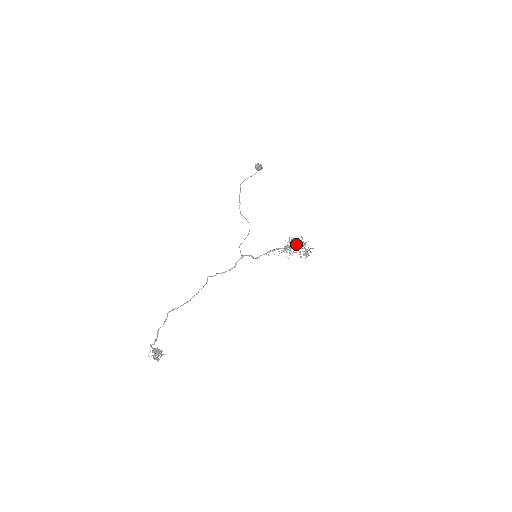
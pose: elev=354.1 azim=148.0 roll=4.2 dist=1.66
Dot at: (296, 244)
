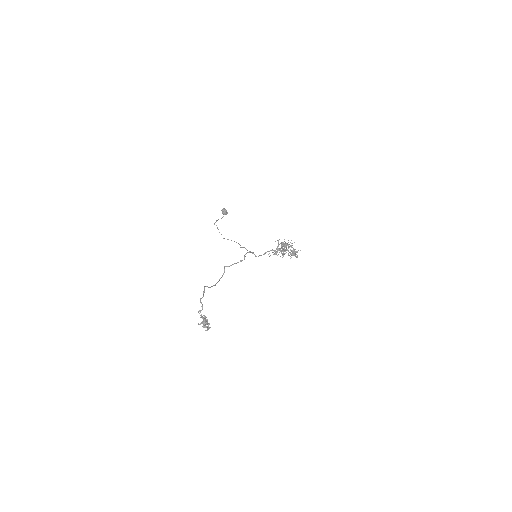
Dot at: (285, 245)
